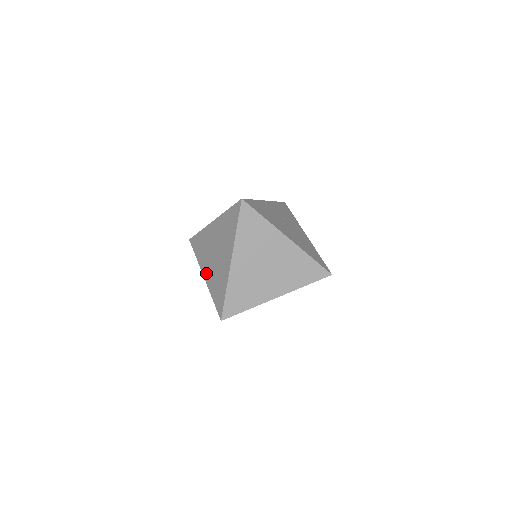
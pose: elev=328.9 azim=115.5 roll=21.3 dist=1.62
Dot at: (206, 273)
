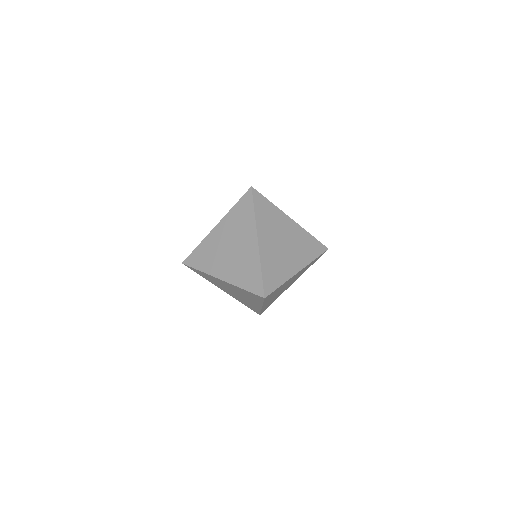
Dot at: occluded
